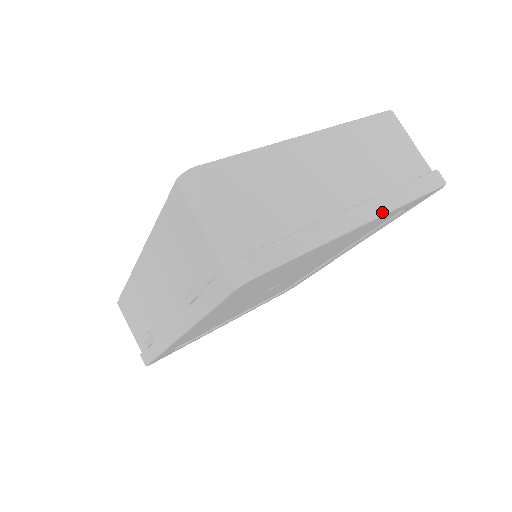
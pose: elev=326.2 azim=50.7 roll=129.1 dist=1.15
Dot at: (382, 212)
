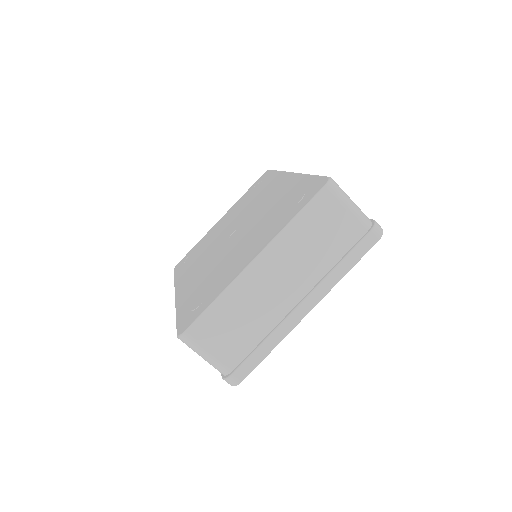
Dot at: (322, 297)
